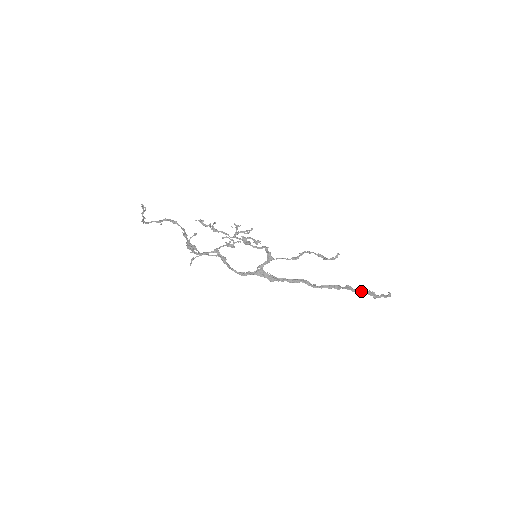
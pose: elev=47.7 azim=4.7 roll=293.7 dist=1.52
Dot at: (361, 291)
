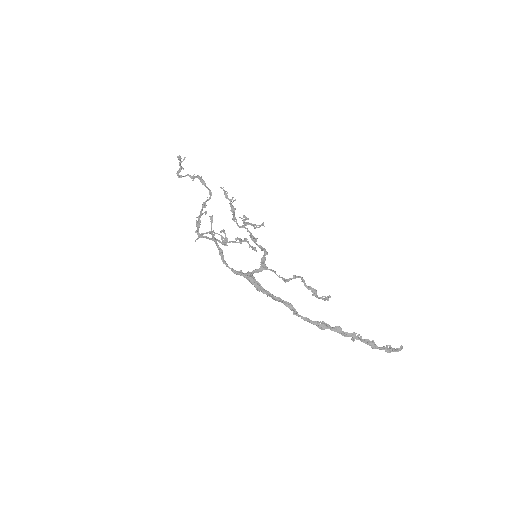
Dot at: (352, 338)
